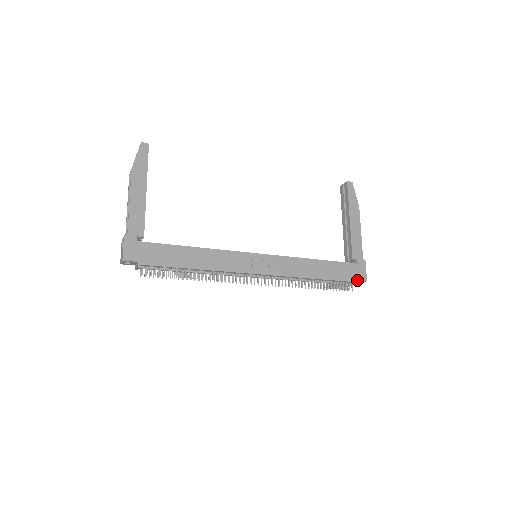
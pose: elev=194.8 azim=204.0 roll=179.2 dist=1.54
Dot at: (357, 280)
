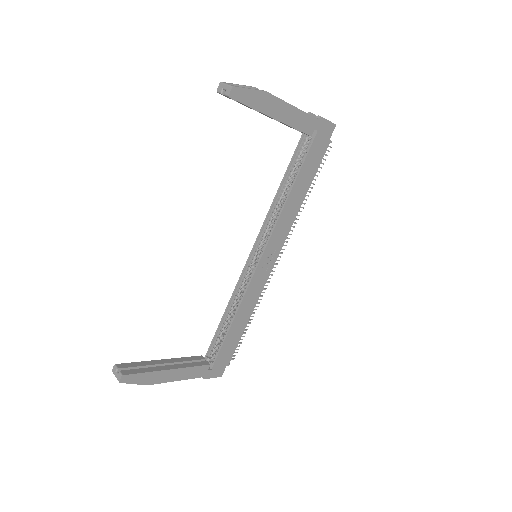
Dot at: (329, 138)
